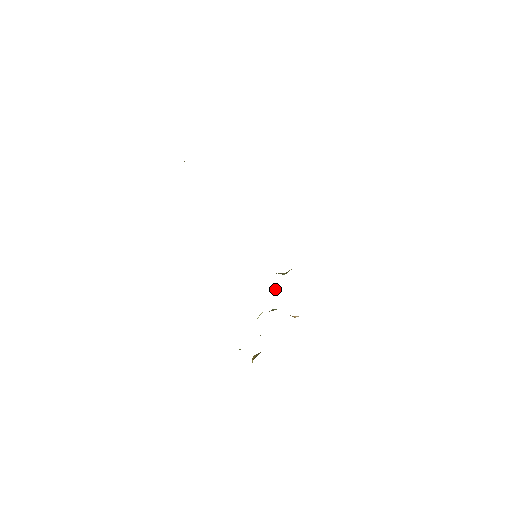
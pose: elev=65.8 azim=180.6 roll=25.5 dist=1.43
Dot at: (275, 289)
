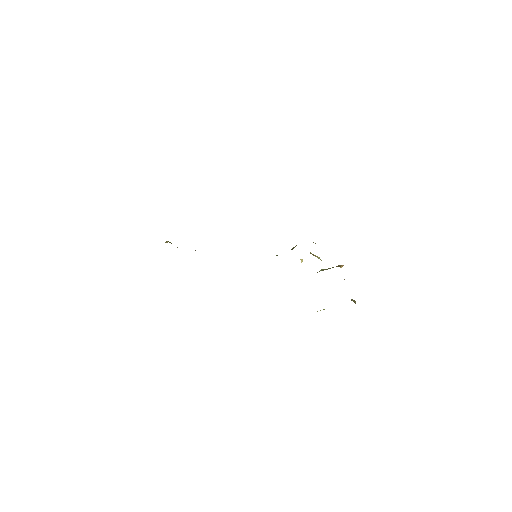
Dot at: (301, 260)
